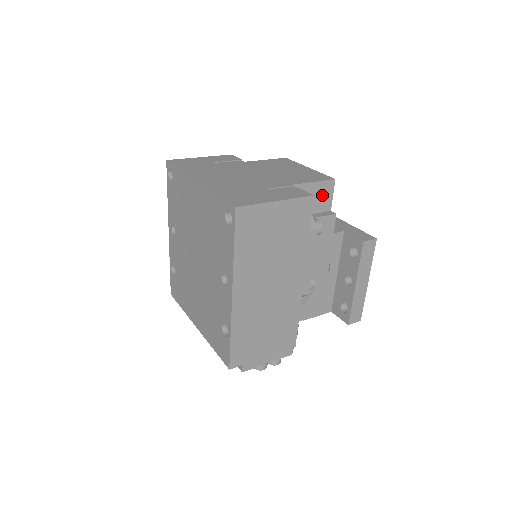
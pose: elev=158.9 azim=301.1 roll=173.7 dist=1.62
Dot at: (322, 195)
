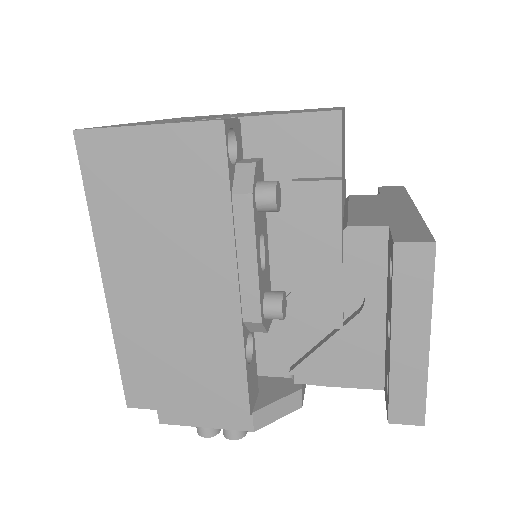
Dot at: (314, 142)
